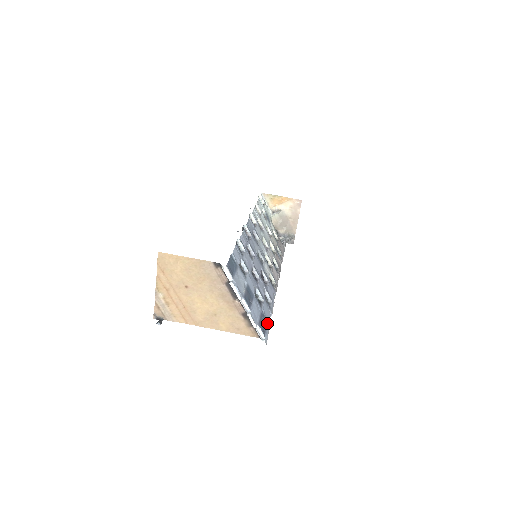
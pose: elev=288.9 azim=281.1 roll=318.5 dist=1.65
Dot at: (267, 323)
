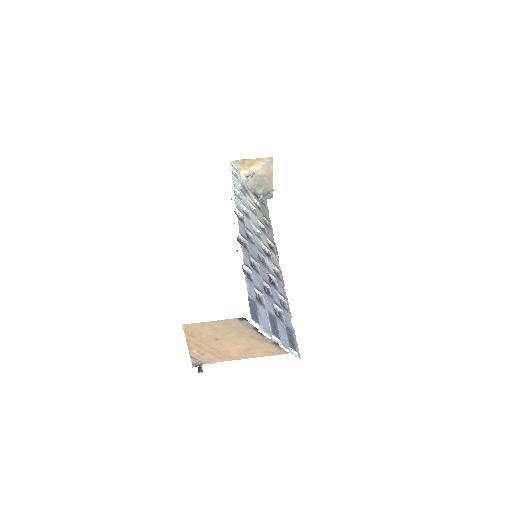
Dot at: (292, 333)
